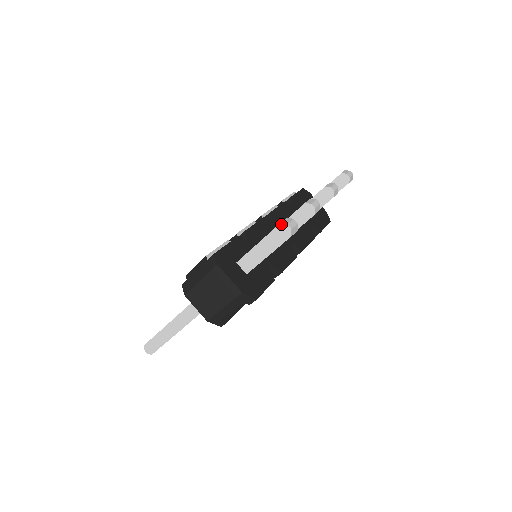
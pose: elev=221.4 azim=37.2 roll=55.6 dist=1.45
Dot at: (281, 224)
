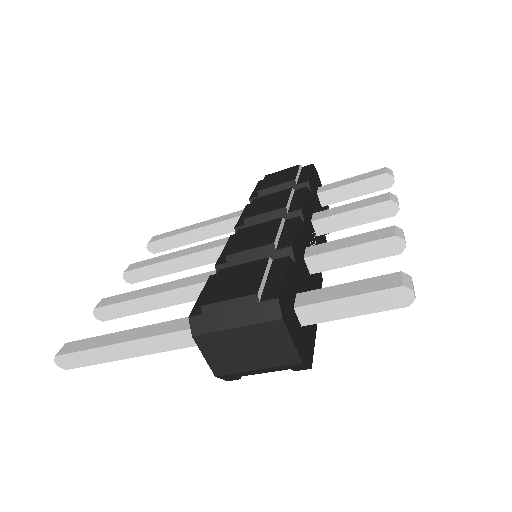
Dot at: (404, 287)
